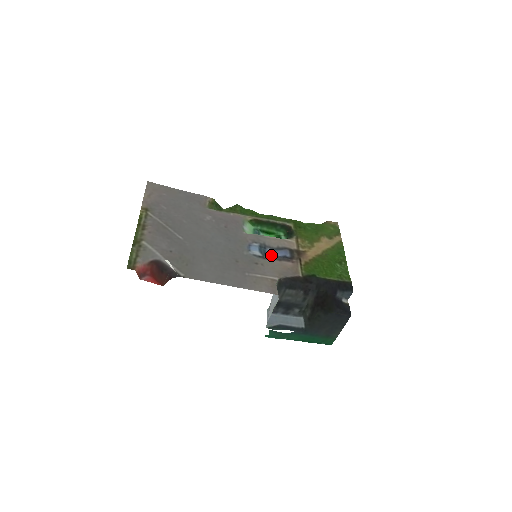
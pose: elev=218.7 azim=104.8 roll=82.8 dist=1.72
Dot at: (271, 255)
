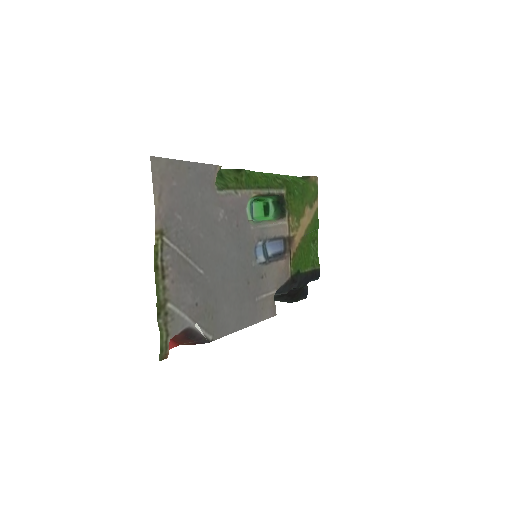
Dot at: (272, 256)
